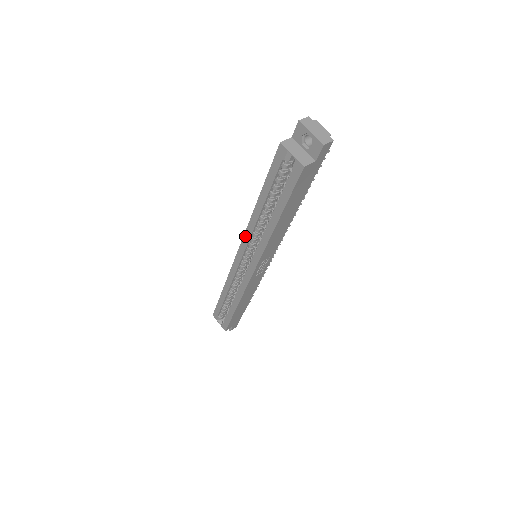
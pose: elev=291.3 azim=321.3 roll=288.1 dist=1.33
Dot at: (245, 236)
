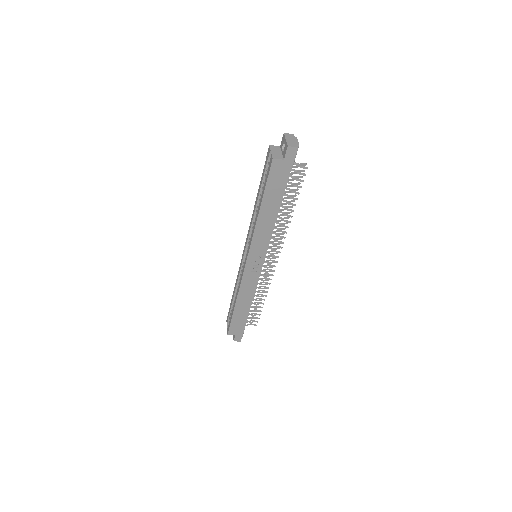
Dot at: (249, 230)
